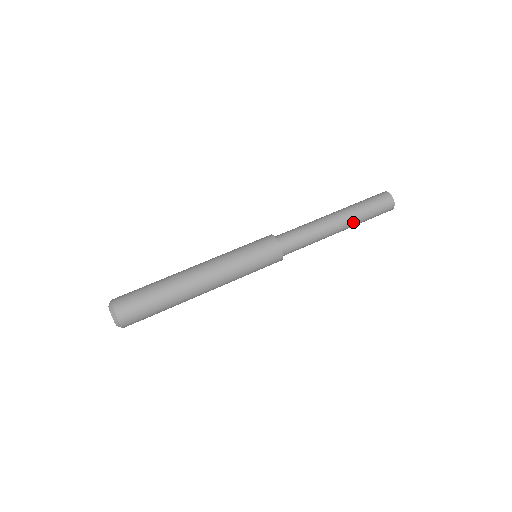
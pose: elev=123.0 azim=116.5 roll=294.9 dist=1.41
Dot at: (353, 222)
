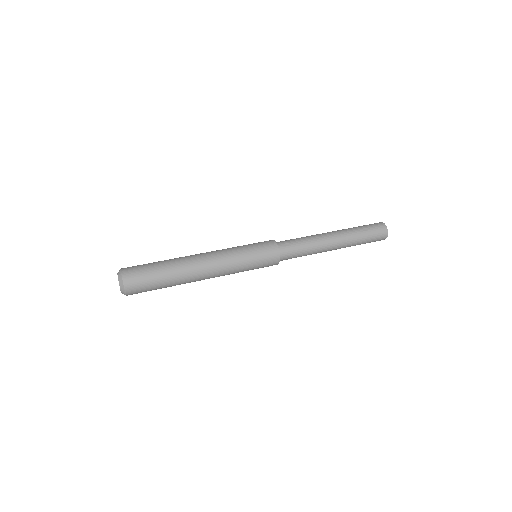
Dot at: (348, 241)
